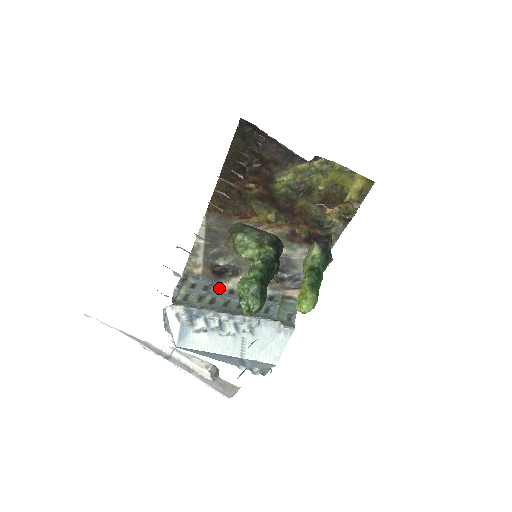
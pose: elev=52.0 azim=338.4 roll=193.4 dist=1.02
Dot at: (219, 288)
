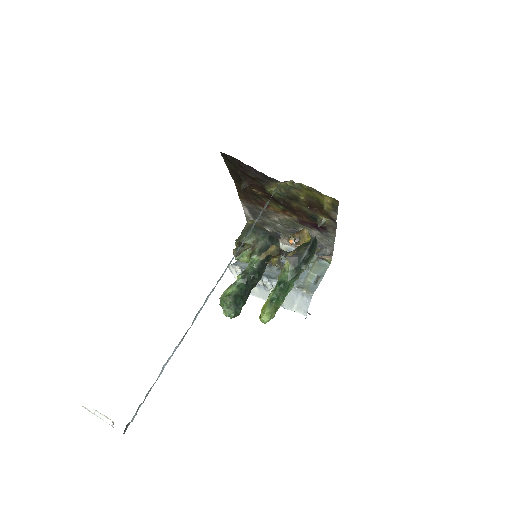
Dot at: occluded
